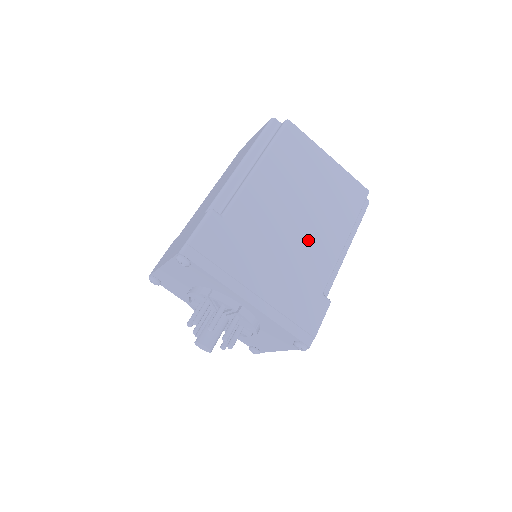
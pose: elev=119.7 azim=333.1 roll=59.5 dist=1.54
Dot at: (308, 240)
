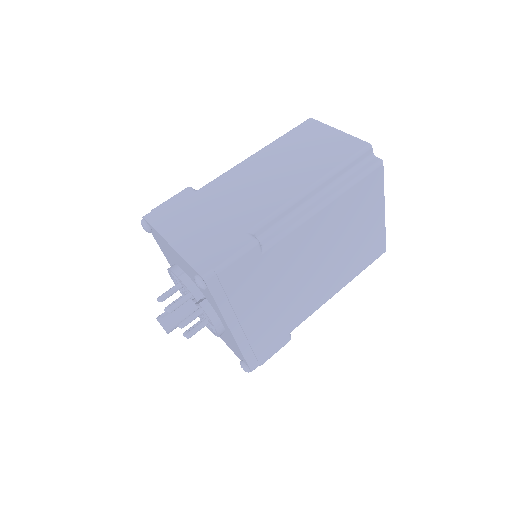
Dot at: (312, 287)
